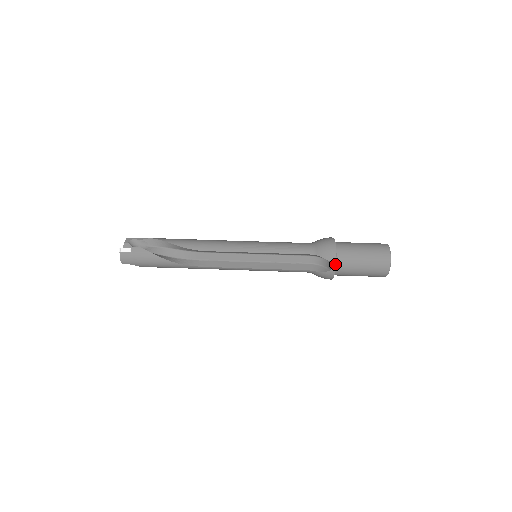
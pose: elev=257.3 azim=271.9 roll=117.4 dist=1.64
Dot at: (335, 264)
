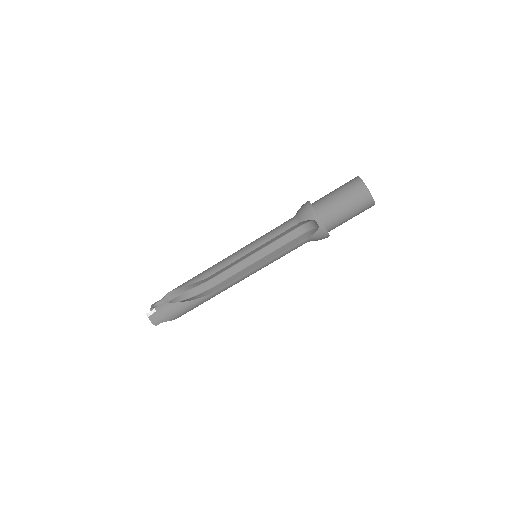
Dot at: (319, 219)
